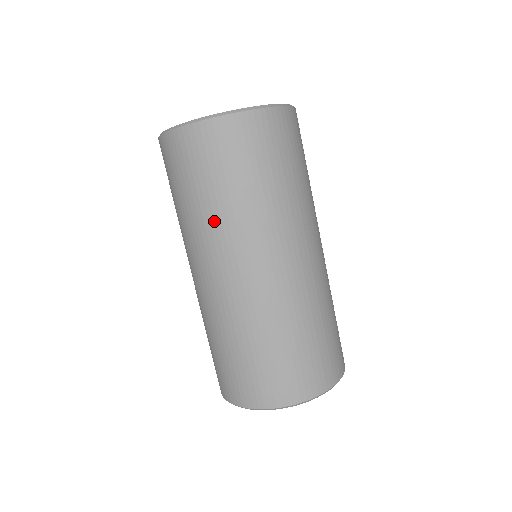
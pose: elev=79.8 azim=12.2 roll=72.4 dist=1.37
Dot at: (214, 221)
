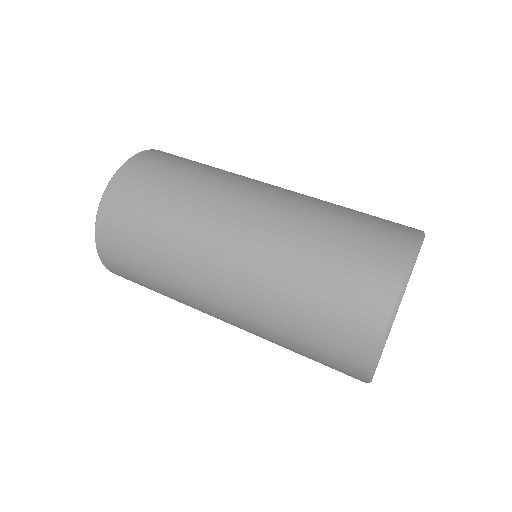
Dot at: (210, 179)
